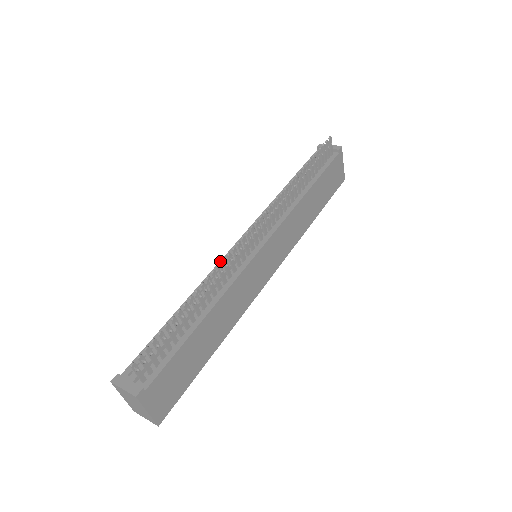
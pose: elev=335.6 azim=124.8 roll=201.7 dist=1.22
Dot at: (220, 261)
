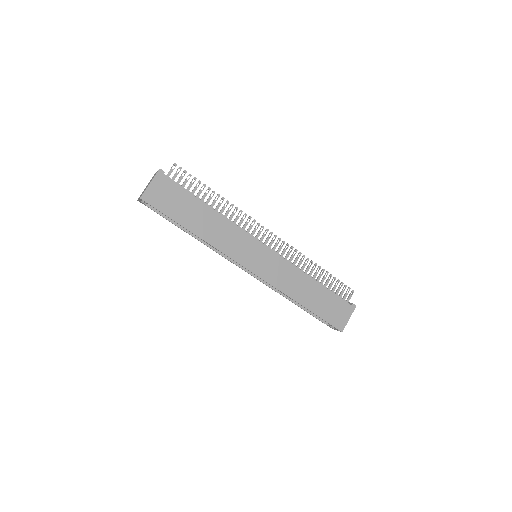
Dot at: occluded
